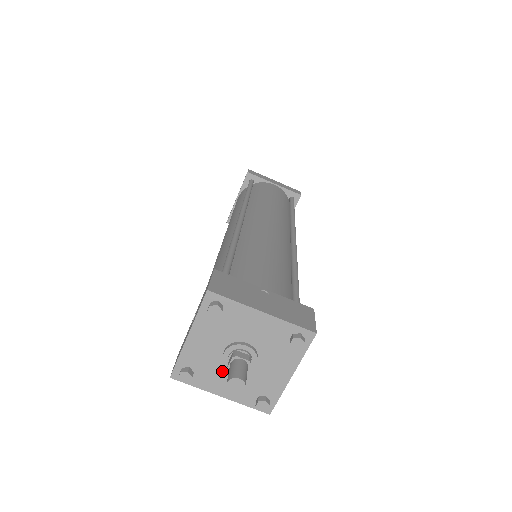
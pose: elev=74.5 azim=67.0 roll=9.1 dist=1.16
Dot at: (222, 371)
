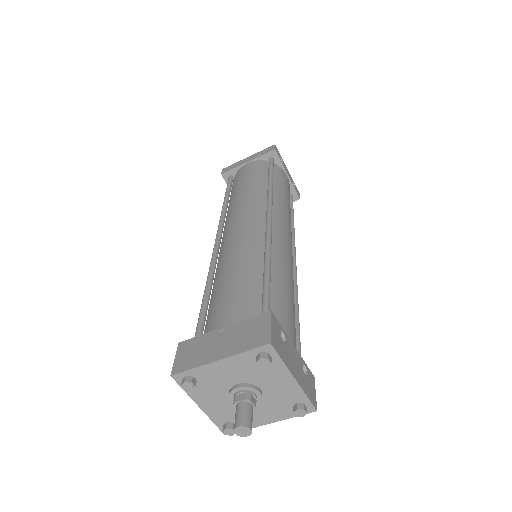
Dot at: occluded
